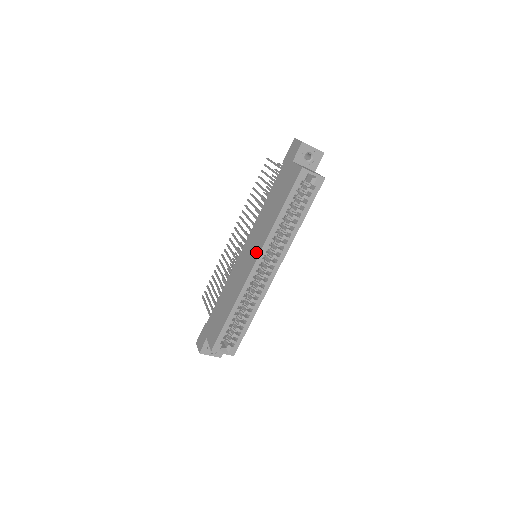
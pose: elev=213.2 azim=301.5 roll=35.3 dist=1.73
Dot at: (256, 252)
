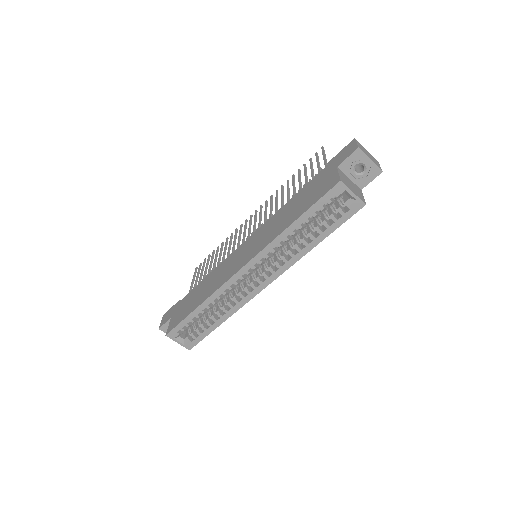
Dot at: (251, 254)
